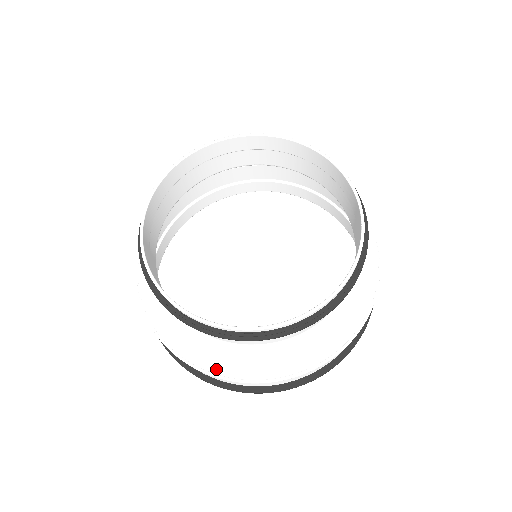
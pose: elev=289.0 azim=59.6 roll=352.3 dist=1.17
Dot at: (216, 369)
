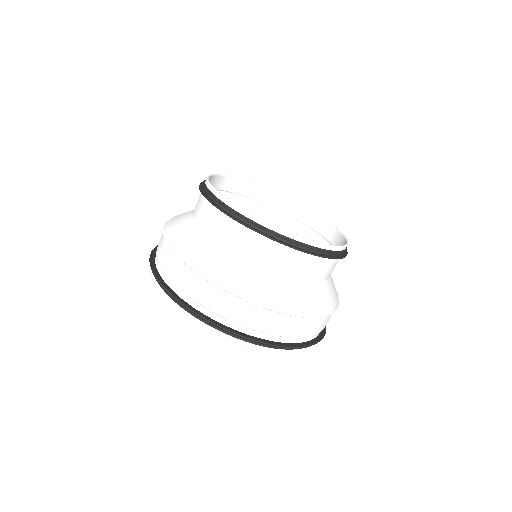
Dot at: (318, 308)
